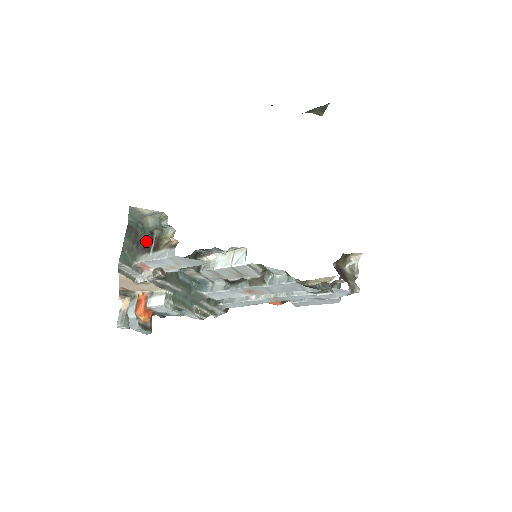
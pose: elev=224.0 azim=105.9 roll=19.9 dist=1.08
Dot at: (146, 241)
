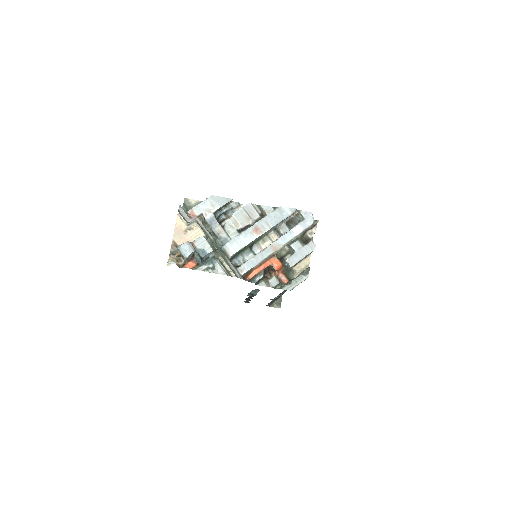
Dot at: occluded
